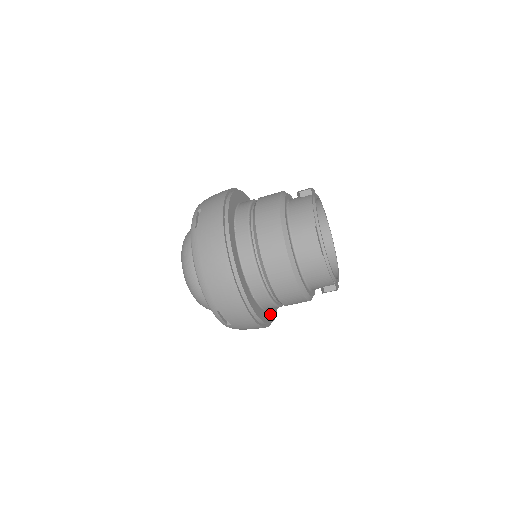
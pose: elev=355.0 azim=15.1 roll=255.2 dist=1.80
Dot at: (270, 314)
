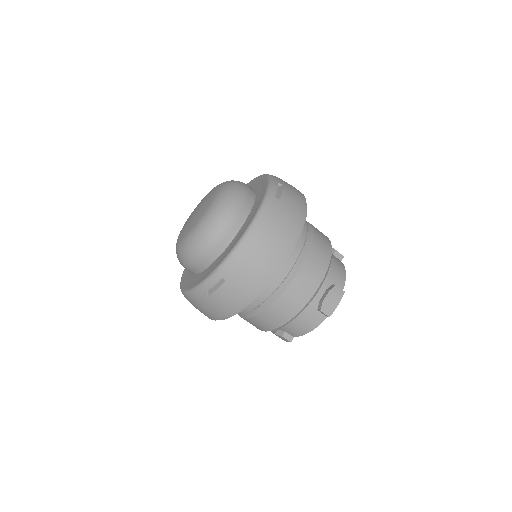
Dot at: occluded
